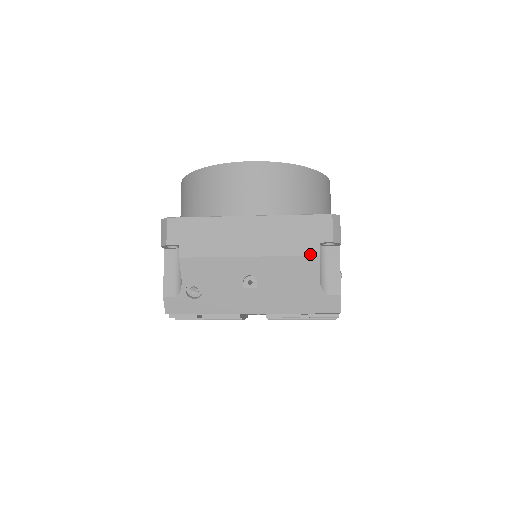
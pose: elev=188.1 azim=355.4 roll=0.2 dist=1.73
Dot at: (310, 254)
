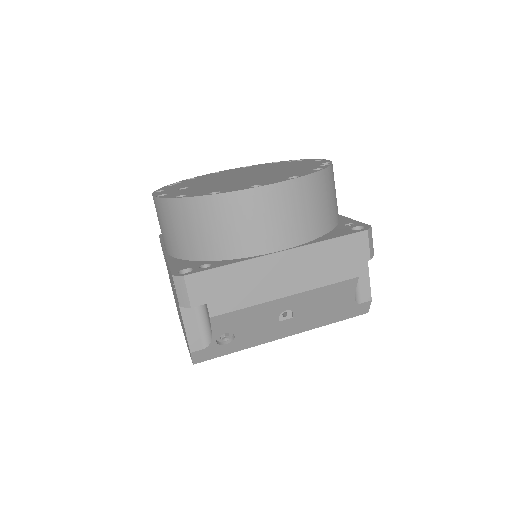
Dot at: (349, 278)
